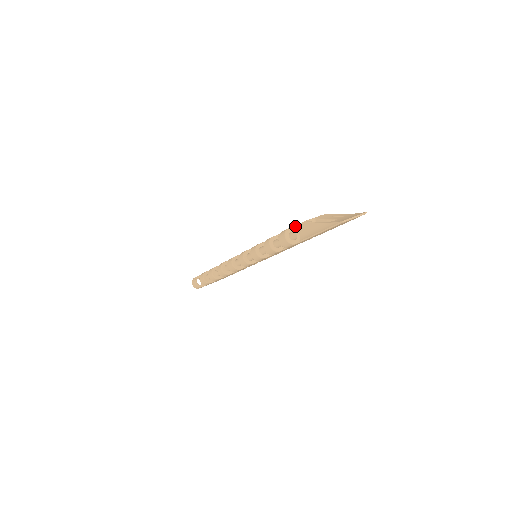
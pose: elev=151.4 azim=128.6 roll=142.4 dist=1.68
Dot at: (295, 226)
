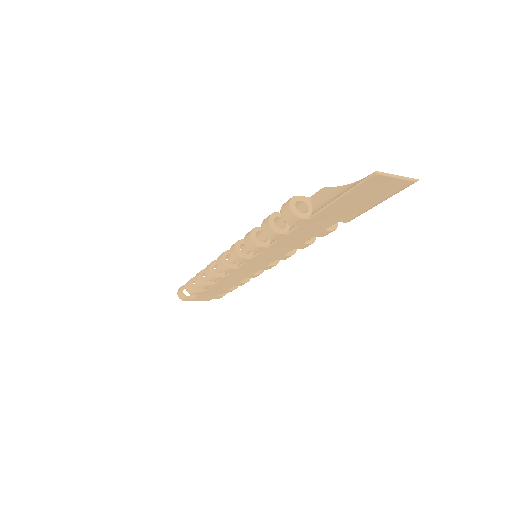
Dot at: (309, 197)
